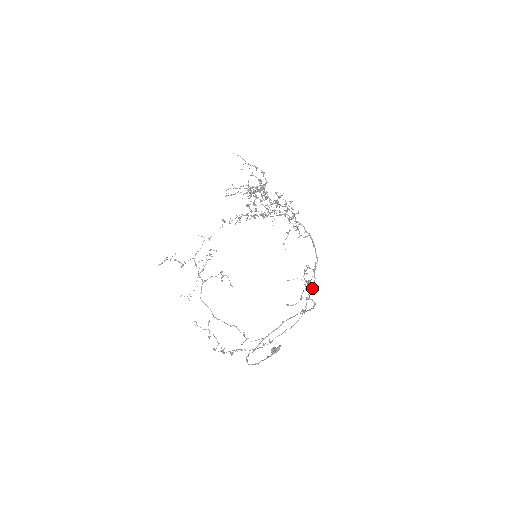
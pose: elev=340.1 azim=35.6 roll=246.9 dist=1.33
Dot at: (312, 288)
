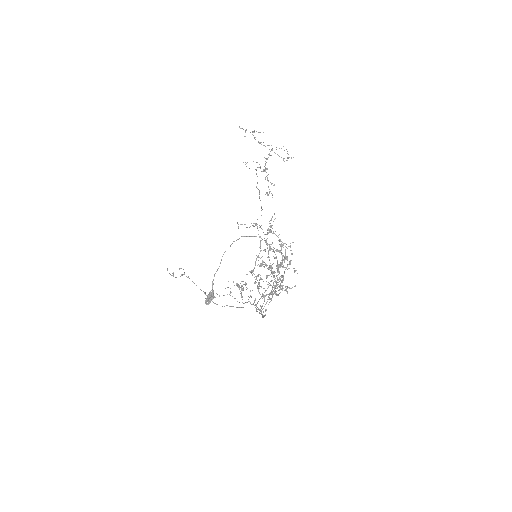
Dot at: occluded
